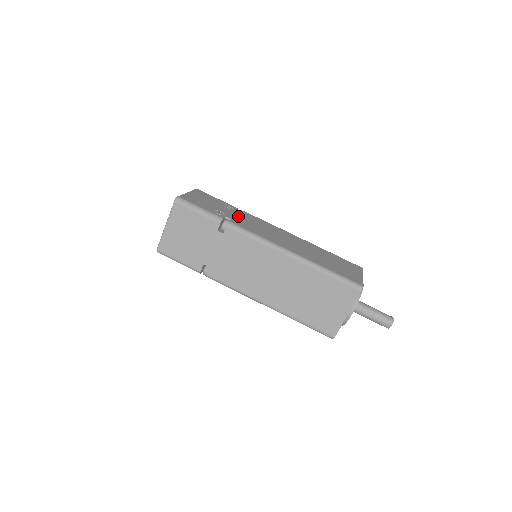
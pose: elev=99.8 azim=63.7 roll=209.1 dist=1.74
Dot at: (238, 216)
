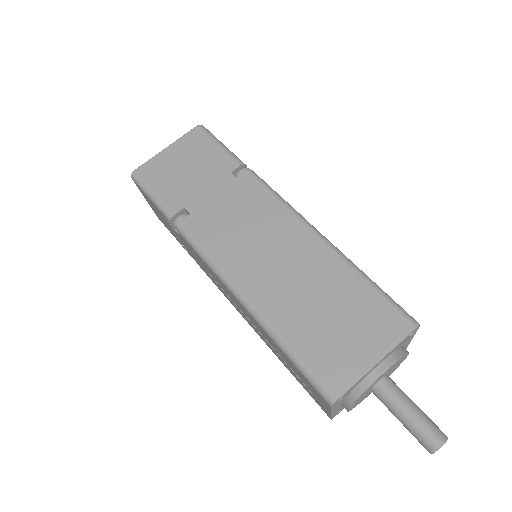
Dot at: occluded
